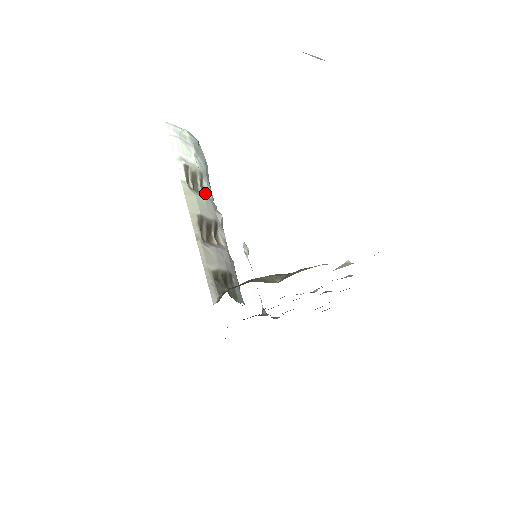
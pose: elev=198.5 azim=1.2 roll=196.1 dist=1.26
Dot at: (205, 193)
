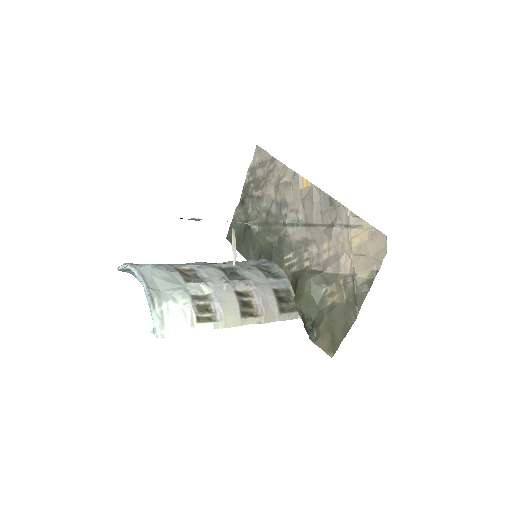
Dot at: (207, 296)
